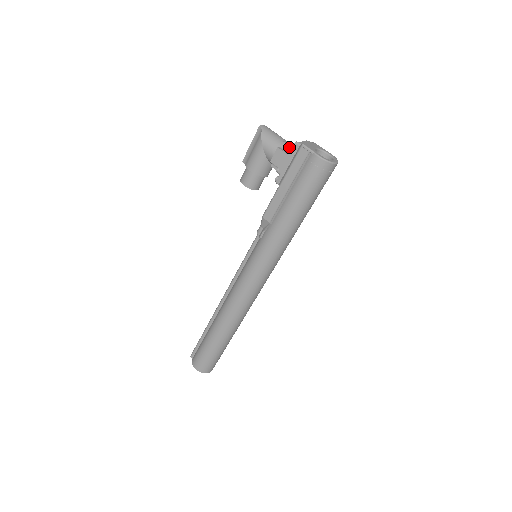
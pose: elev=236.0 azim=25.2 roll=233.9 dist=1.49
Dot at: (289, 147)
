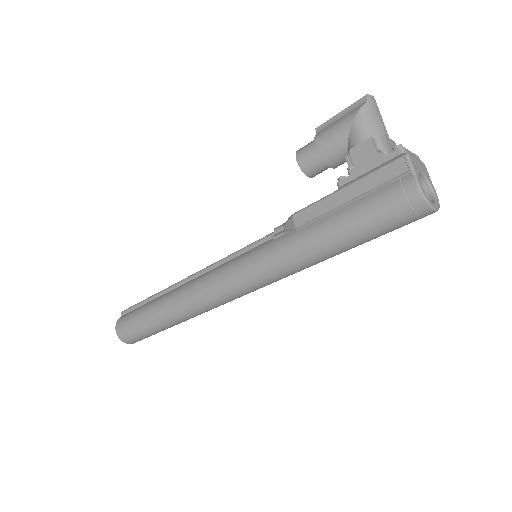
Dot at: (386, 147)
